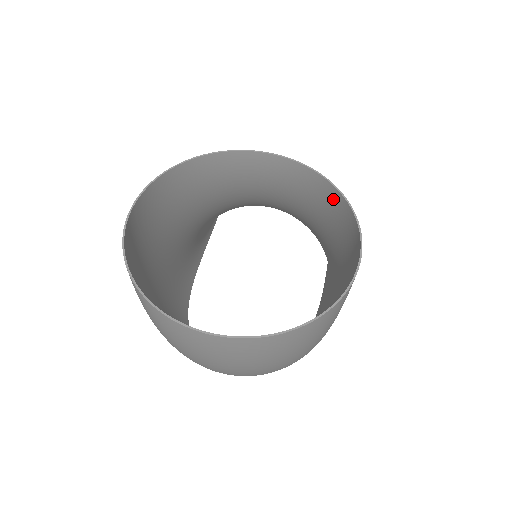
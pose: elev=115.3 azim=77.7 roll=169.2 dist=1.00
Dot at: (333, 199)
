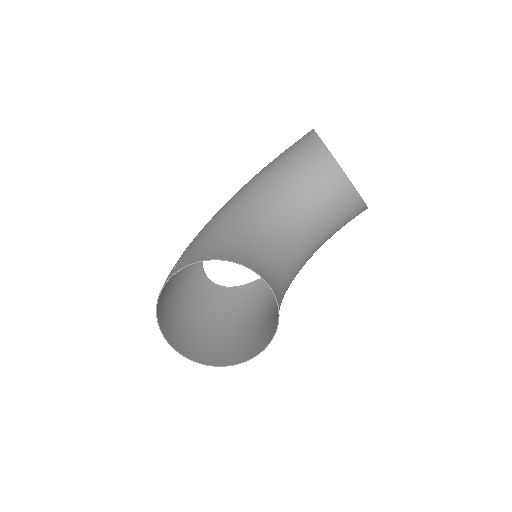
Dot at: (277, 320)
